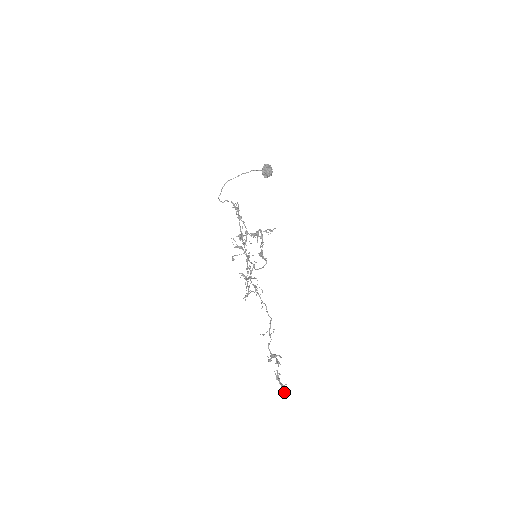
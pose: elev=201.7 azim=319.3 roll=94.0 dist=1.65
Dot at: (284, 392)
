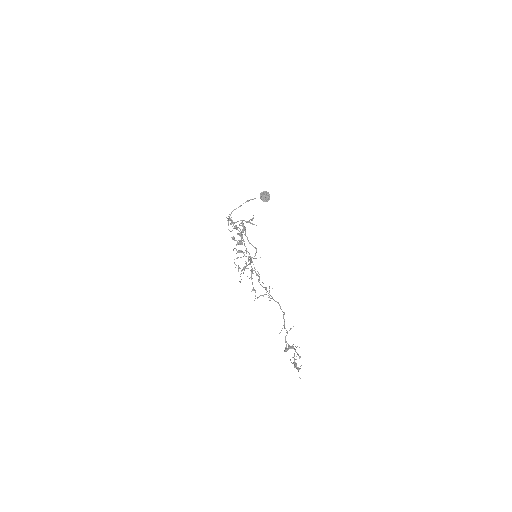
Dot at: occluded
